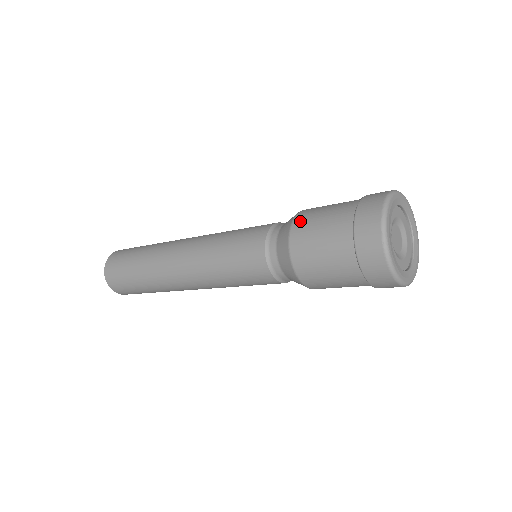
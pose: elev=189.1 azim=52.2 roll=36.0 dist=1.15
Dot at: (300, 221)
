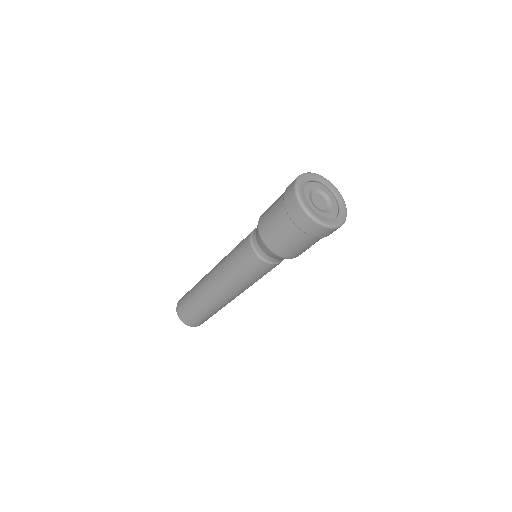
Dot at: (262, 229)
